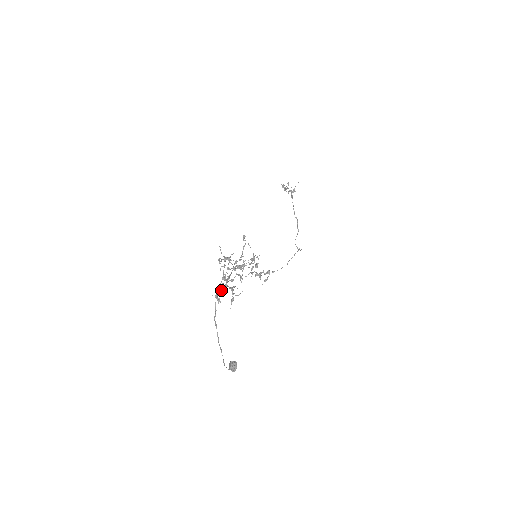
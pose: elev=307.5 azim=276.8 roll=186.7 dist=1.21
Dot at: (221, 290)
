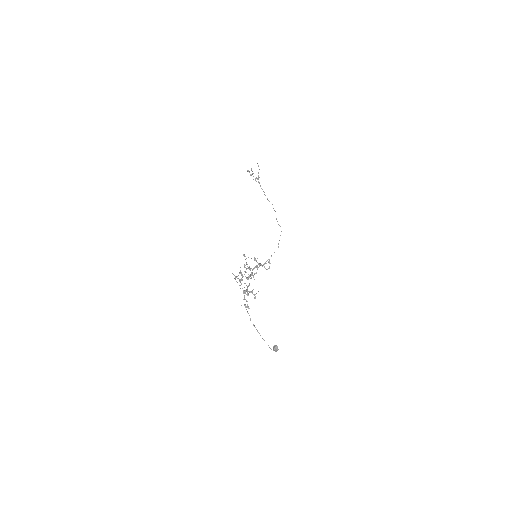
Dot at: (247, 301)
